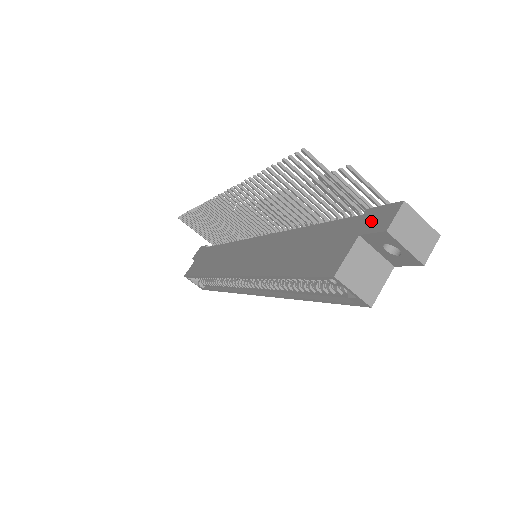
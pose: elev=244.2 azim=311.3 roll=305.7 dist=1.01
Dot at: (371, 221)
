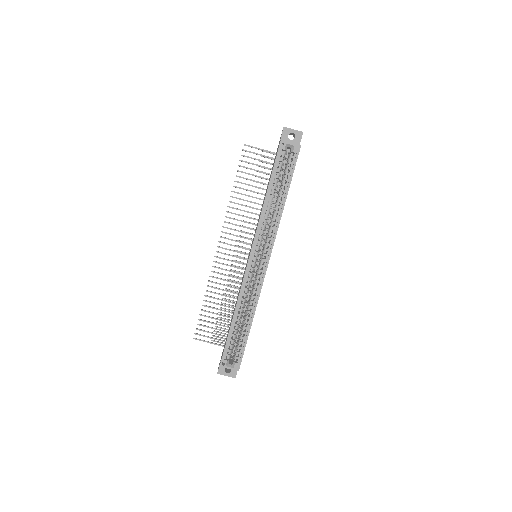
Dot at: occluded
